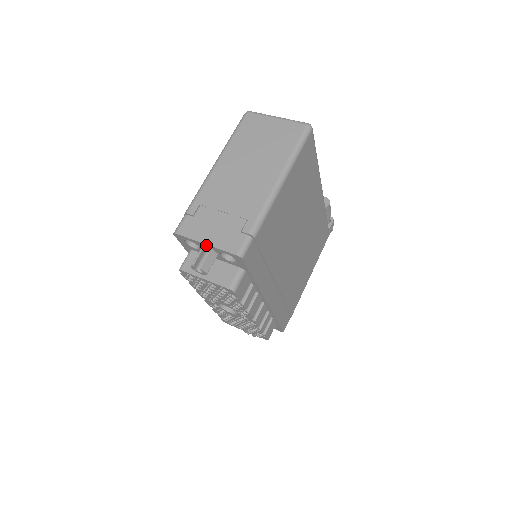
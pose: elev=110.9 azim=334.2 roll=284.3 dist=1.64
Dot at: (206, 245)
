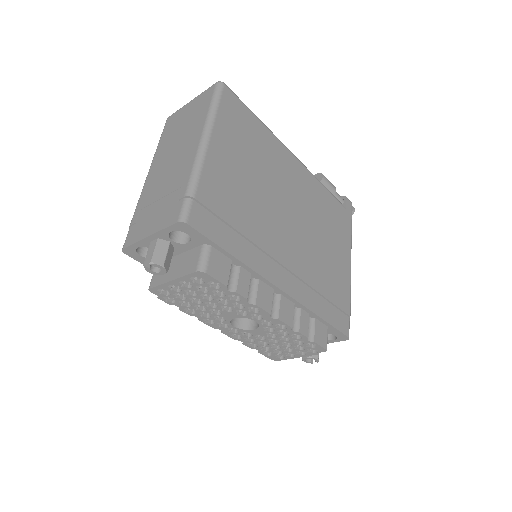
Dot at: (151, 238)
